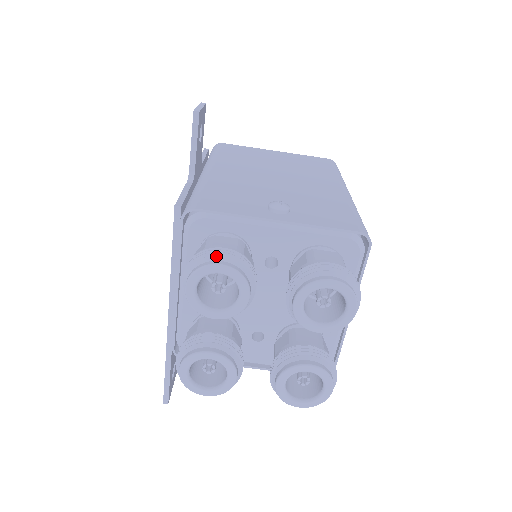
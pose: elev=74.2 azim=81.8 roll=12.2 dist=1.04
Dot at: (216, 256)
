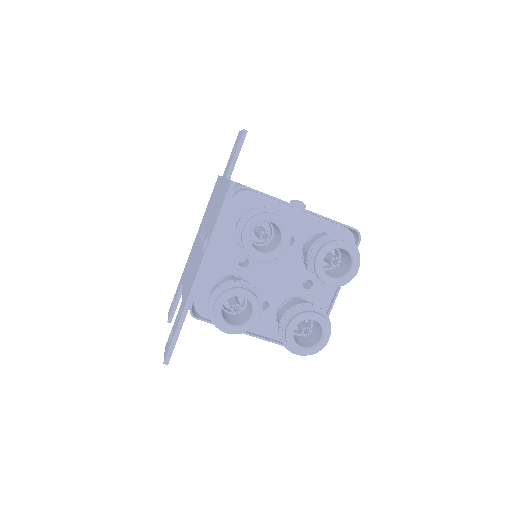
Dot at: (270, 210)
